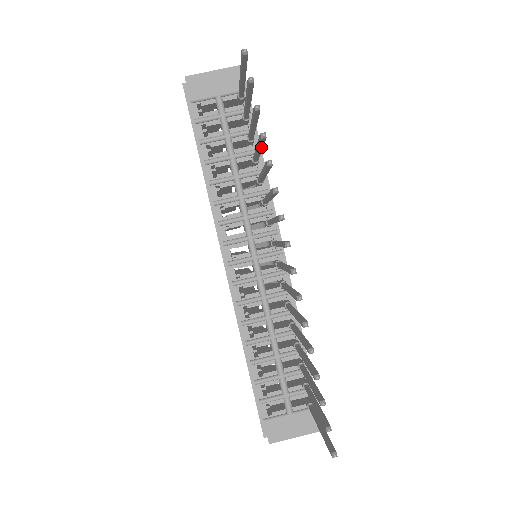
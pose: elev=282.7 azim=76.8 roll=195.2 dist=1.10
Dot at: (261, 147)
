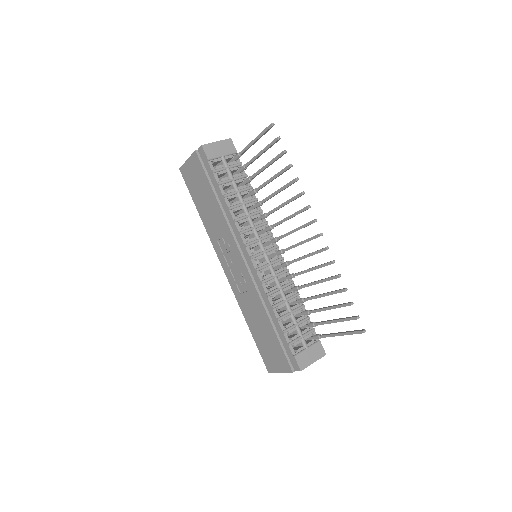
Dot at: occluded
